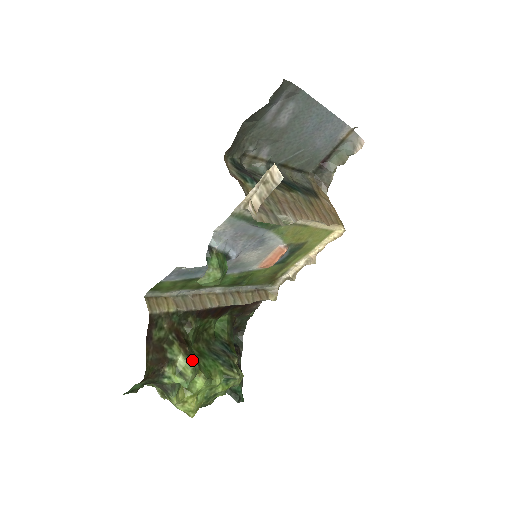
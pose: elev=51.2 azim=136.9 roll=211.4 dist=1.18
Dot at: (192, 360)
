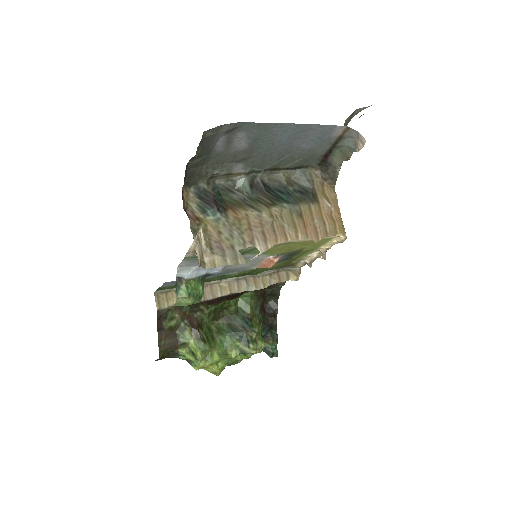
Dot at: (202, 344)
